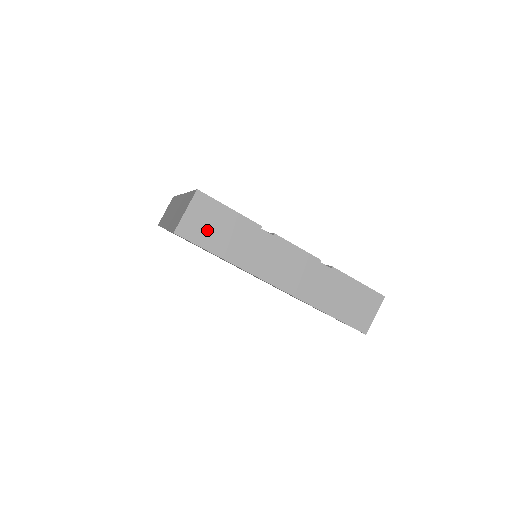
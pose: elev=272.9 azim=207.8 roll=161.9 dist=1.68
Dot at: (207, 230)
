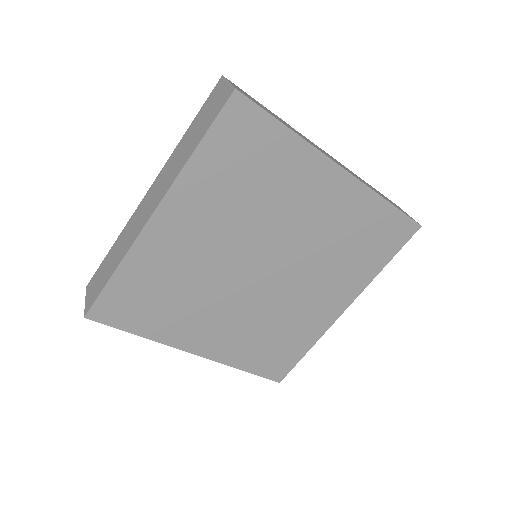
Dot at: (257, 103)
